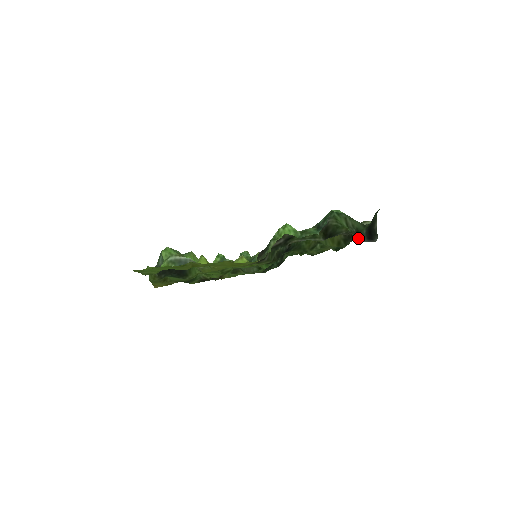
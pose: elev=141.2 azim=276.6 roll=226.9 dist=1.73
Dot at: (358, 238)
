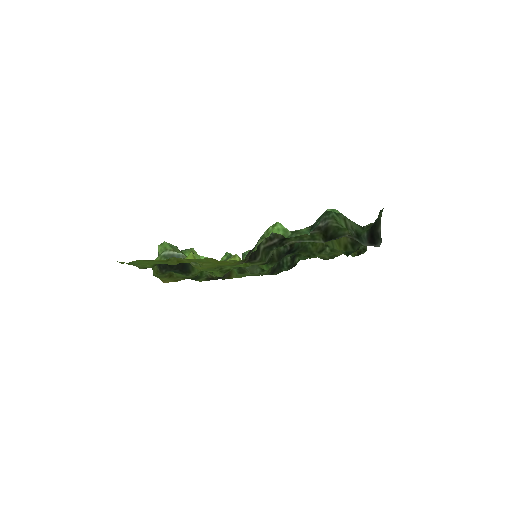
Dot at: (359, 241)
